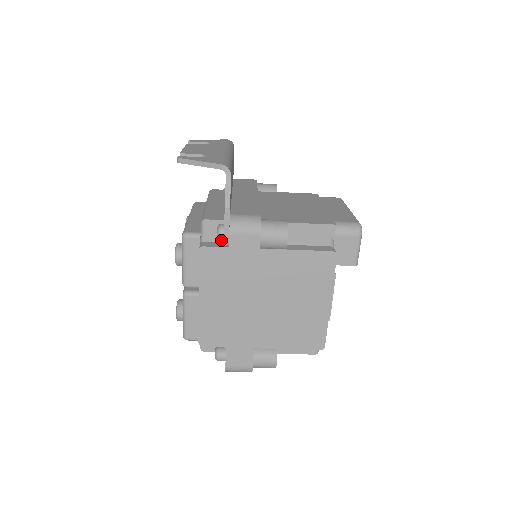
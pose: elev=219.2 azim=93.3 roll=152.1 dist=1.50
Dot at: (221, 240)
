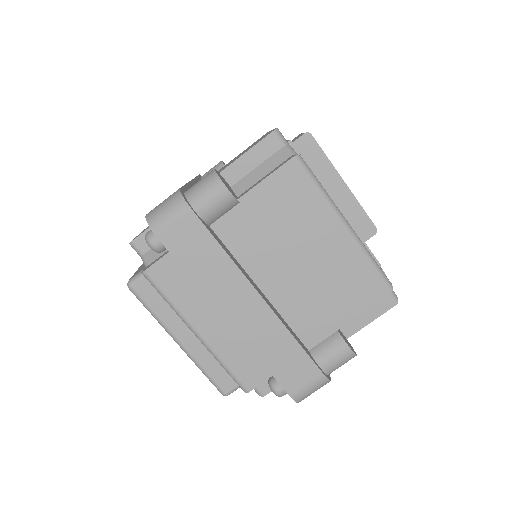
Dot at: occluded
